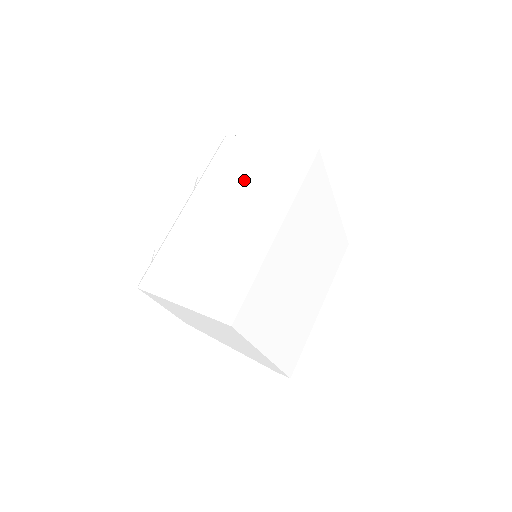
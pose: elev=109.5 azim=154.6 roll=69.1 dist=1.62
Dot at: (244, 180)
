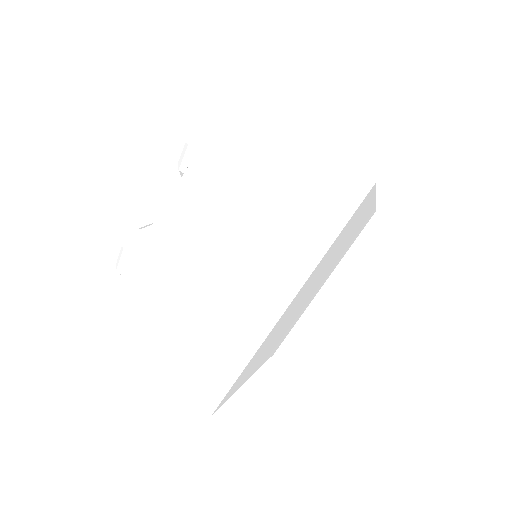
Dot at: (254, 198)
